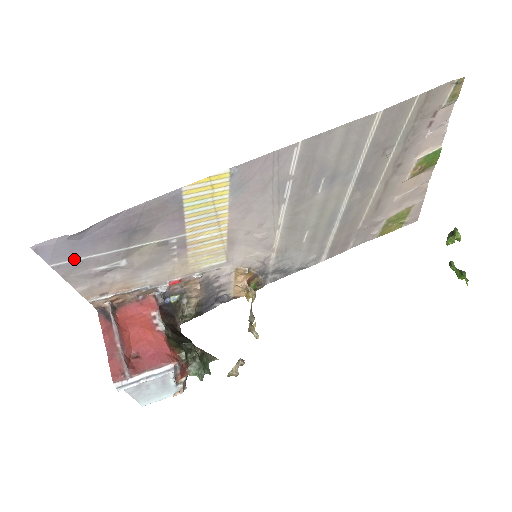
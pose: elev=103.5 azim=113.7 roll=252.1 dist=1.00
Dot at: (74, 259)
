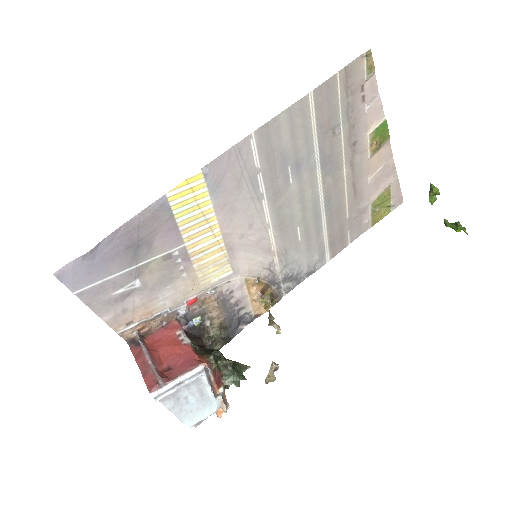
Dot at: (93, 284)
